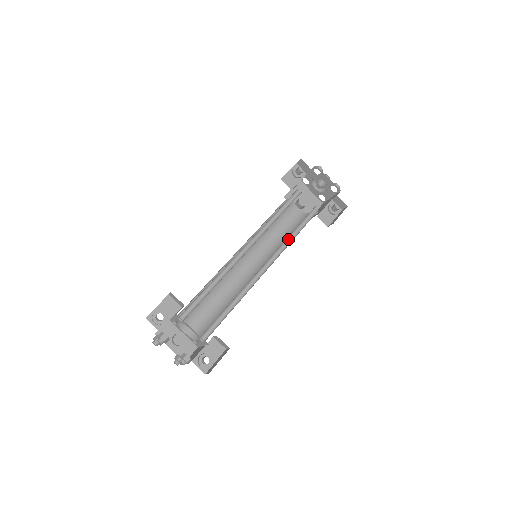
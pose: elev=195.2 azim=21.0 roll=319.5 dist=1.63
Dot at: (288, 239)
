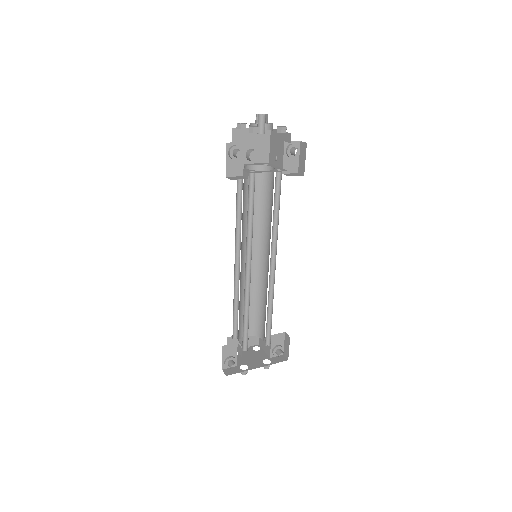
Dot at: (273, 224)
